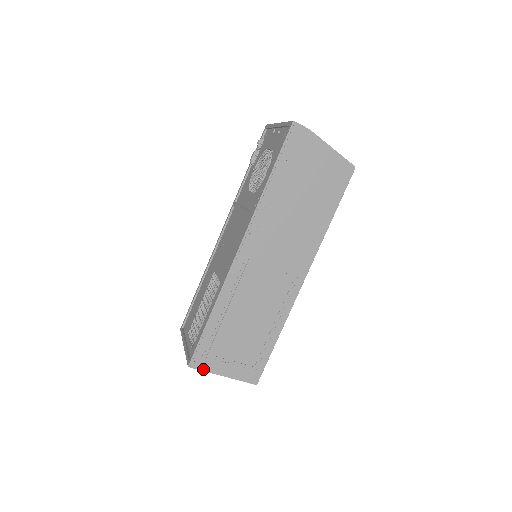
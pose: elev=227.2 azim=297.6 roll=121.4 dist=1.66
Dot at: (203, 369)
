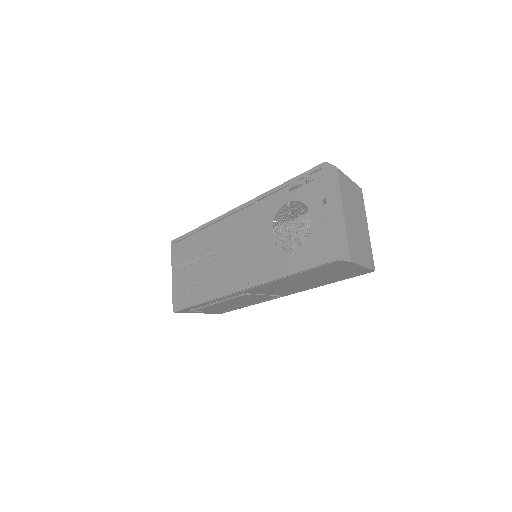
Dot at: occluded
